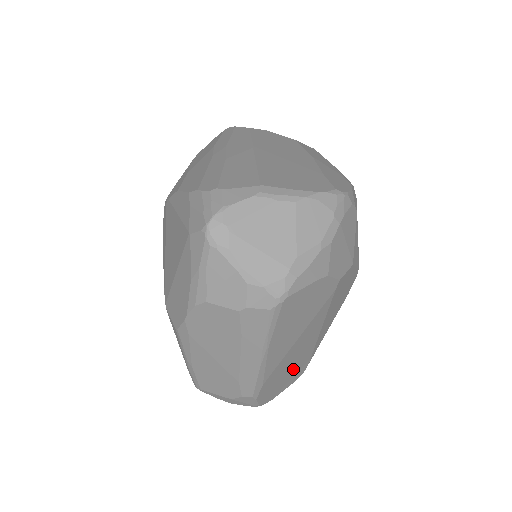
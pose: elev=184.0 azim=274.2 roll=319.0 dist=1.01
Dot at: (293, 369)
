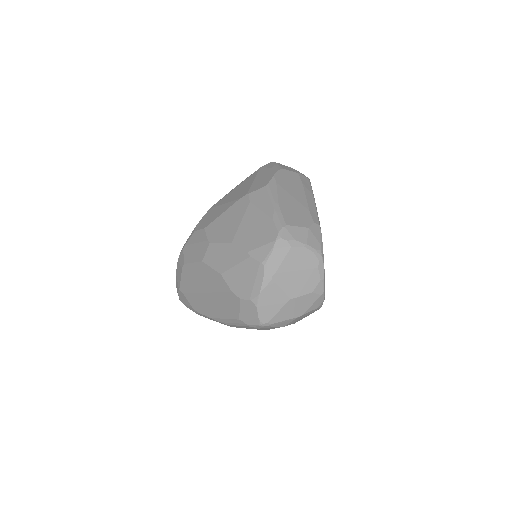
Dot at: occluded
